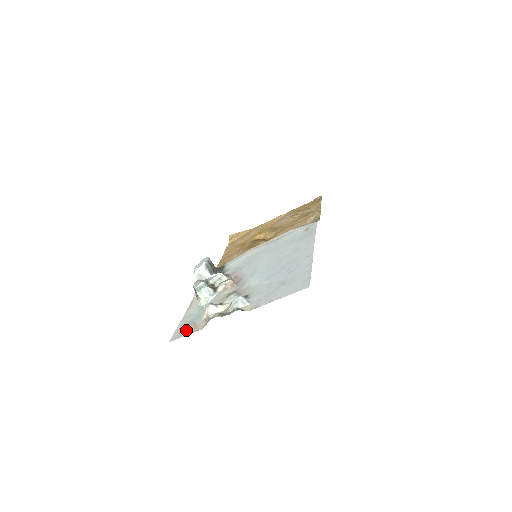
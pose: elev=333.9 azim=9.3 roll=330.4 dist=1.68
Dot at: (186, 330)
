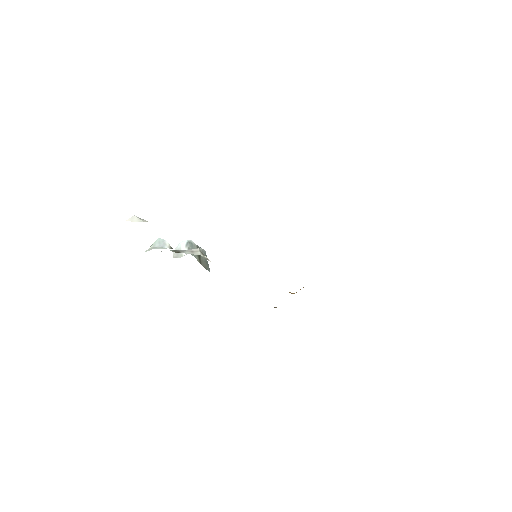
Dot at: occluded
